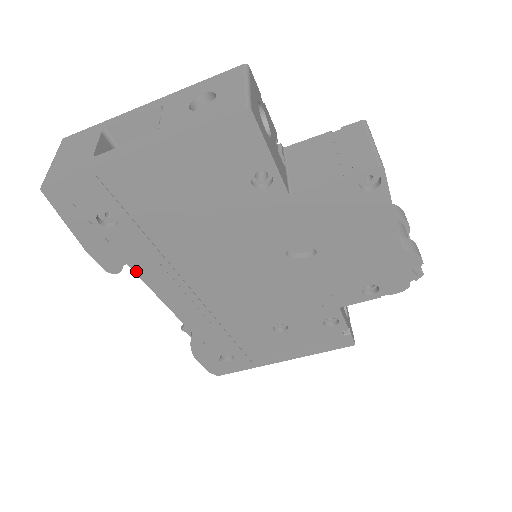
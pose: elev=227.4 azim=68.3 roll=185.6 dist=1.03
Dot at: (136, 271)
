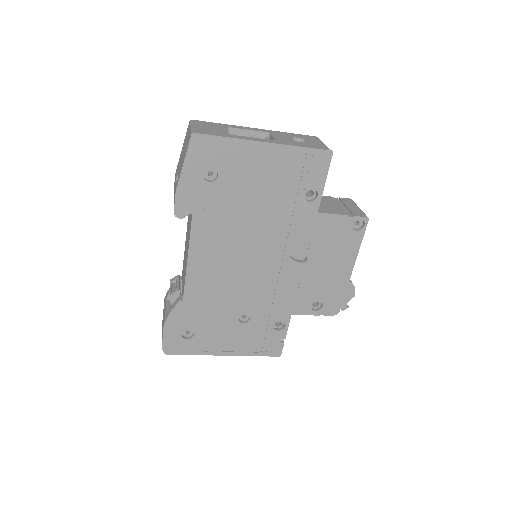
Dot at: (193, 223)
